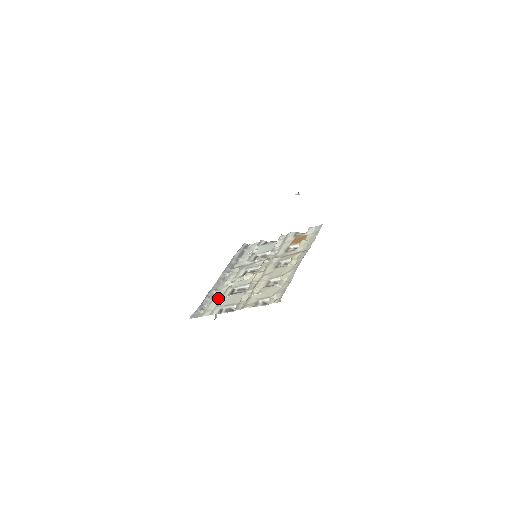
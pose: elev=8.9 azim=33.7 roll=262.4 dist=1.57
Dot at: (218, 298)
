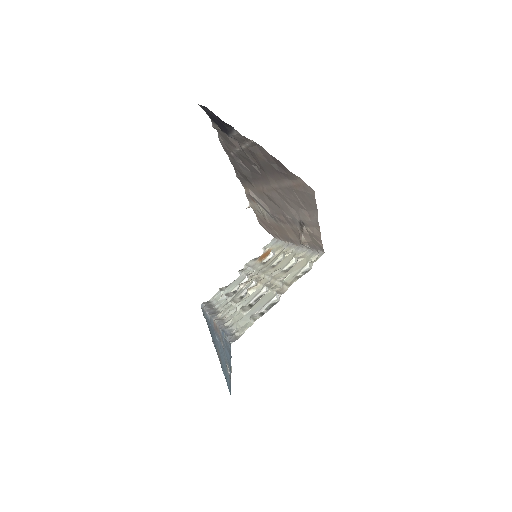
Dot at: (242, 317)
